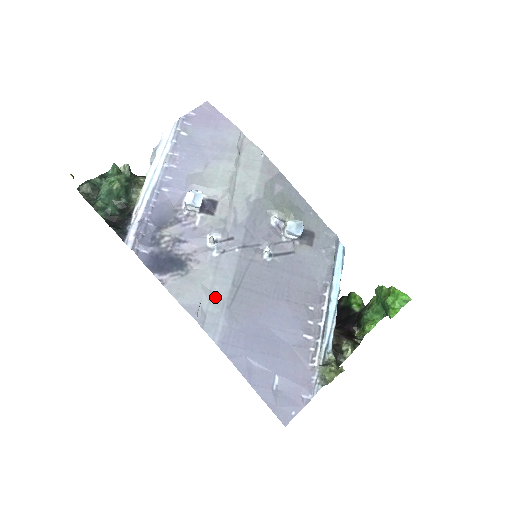
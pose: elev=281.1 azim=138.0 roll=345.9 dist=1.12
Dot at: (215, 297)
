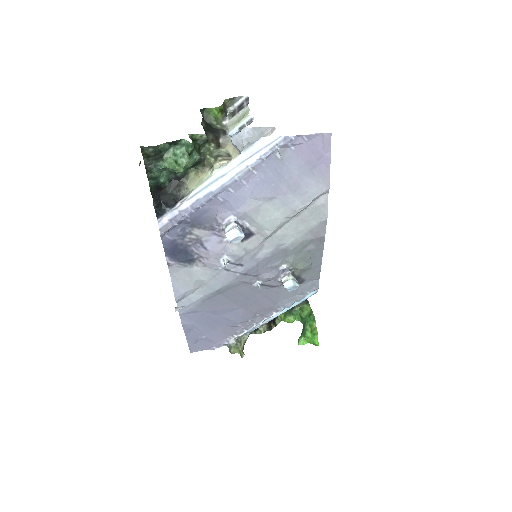
Dot at: (199, 292)
